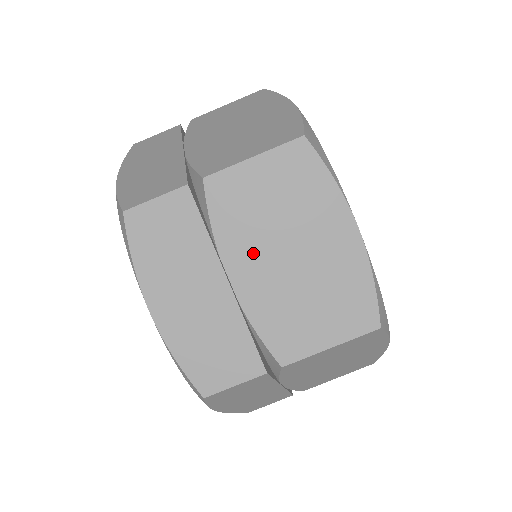
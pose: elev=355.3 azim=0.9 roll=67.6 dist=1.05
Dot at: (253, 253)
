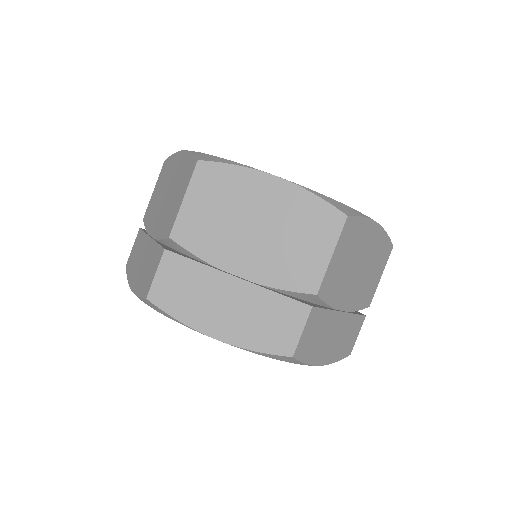
Dot at: (156, 215)
